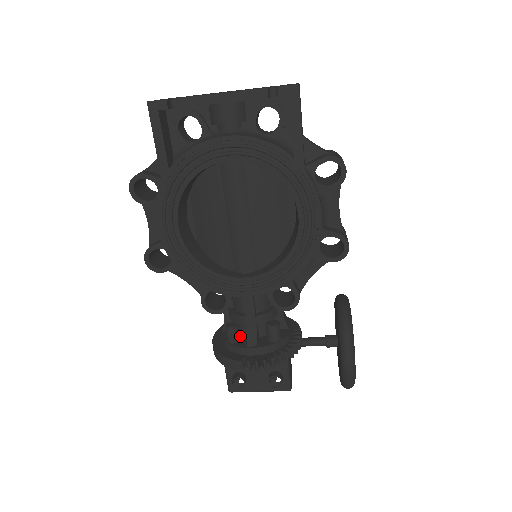
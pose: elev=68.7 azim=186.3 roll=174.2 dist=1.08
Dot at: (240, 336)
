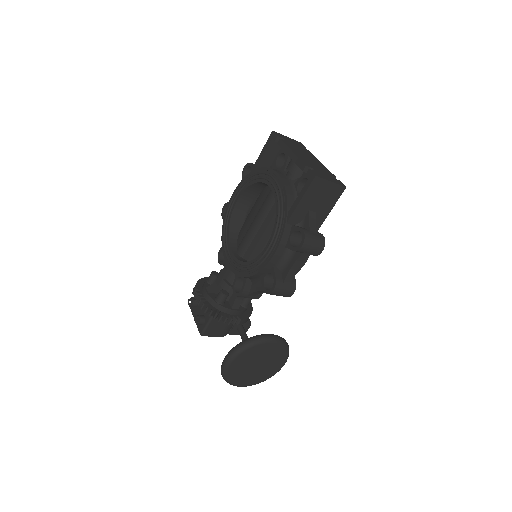
Dot at: occluded
